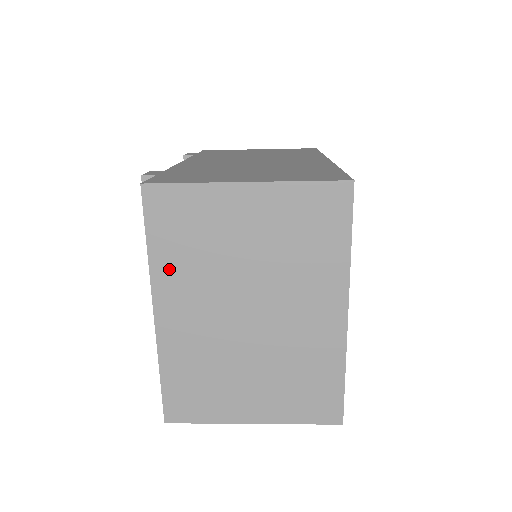
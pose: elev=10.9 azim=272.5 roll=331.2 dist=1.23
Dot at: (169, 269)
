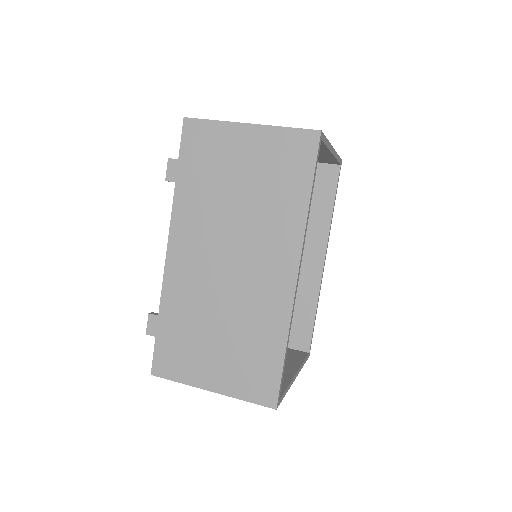
Dot at: occluded
